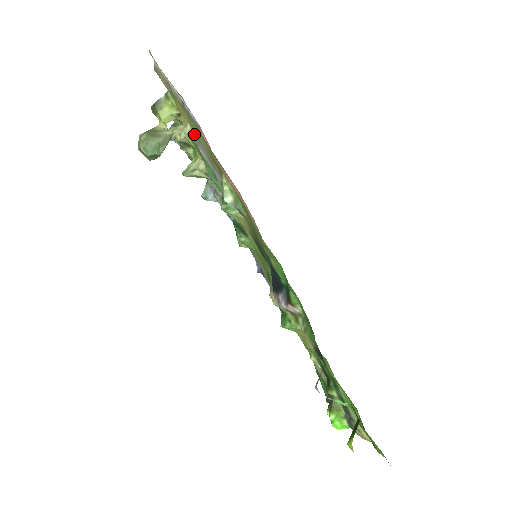
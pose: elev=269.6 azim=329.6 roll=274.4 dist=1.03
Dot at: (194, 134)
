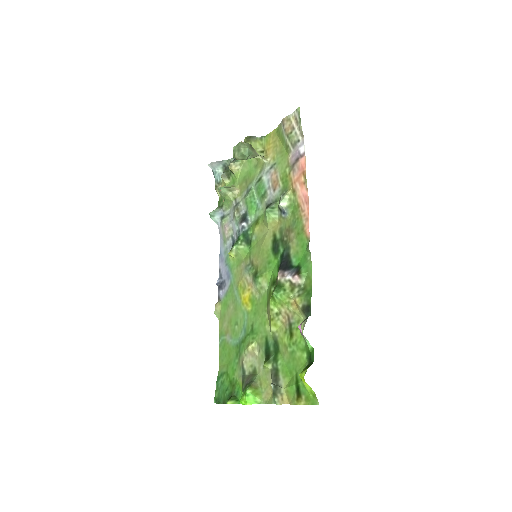
Dot at: (271, 165)
